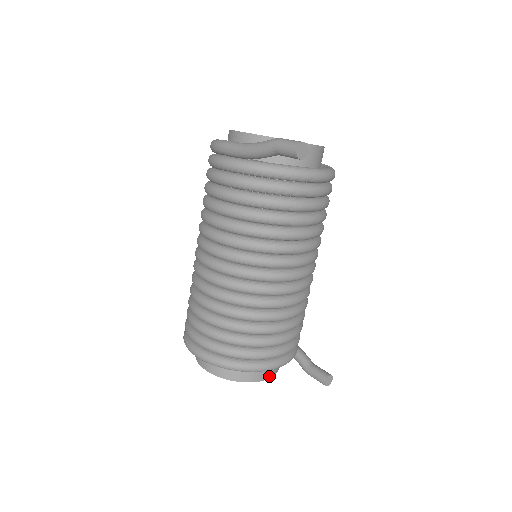
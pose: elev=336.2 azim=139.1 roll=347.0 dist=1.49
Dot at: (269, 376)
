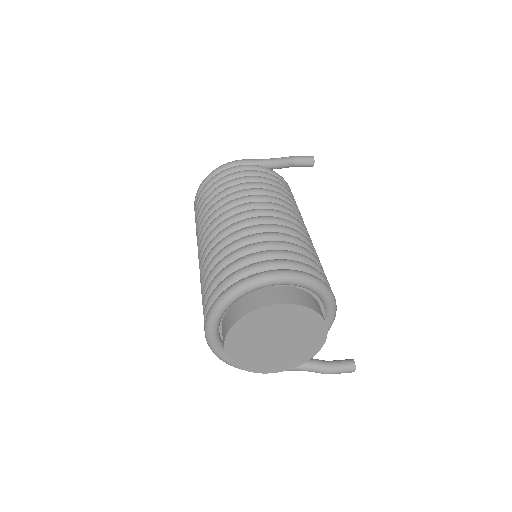
Dot at: (324, 338)
